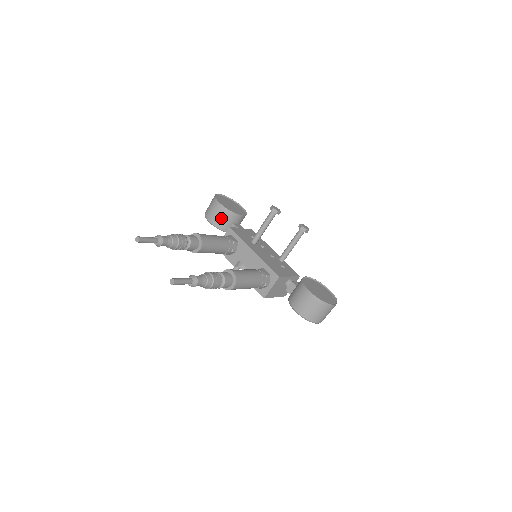
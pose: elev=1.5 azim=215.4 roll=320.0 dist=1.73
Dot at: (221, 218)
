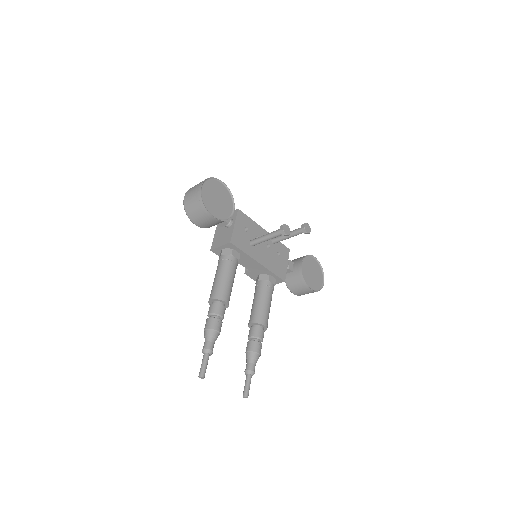
Dot at: (213, 225)
